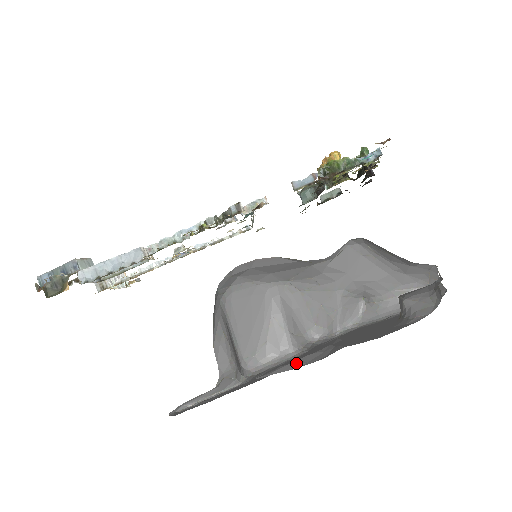
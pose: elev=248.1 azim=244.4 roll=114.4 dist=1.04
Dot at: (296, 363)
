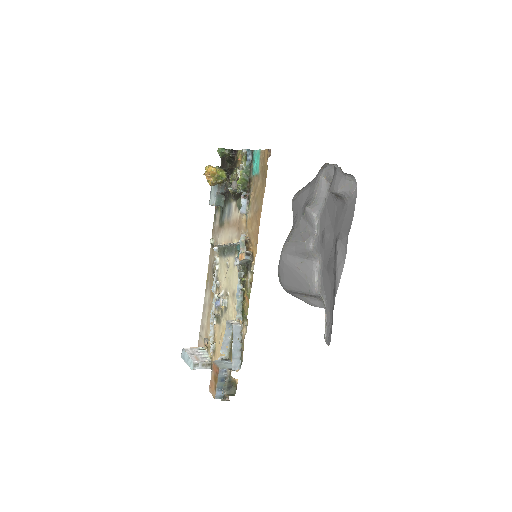
Dot at: (340, 266)
